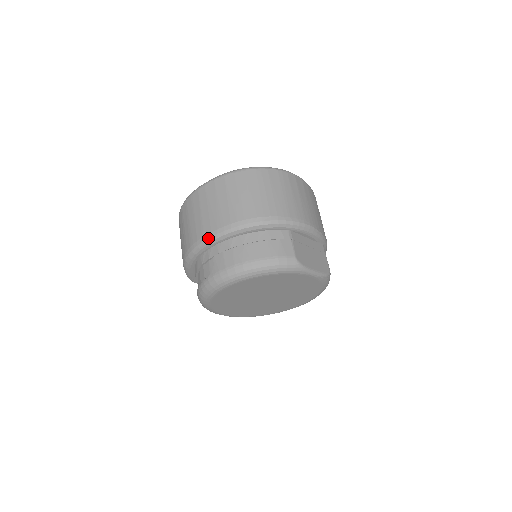
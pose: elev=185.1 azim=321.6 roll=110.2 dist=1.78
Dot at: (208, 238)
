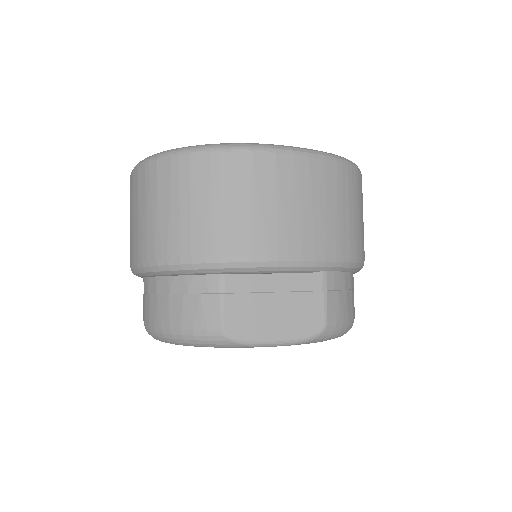
Dot at: occluded
